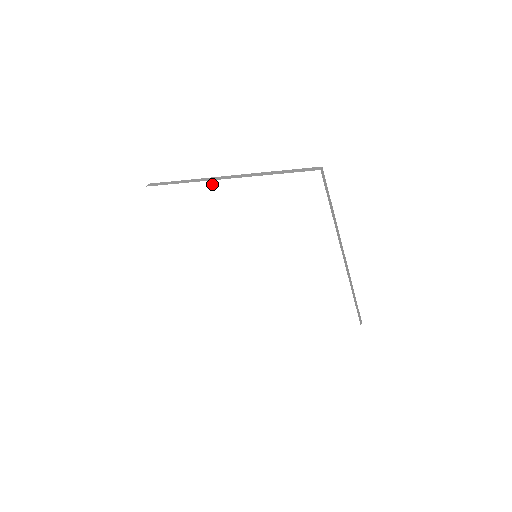
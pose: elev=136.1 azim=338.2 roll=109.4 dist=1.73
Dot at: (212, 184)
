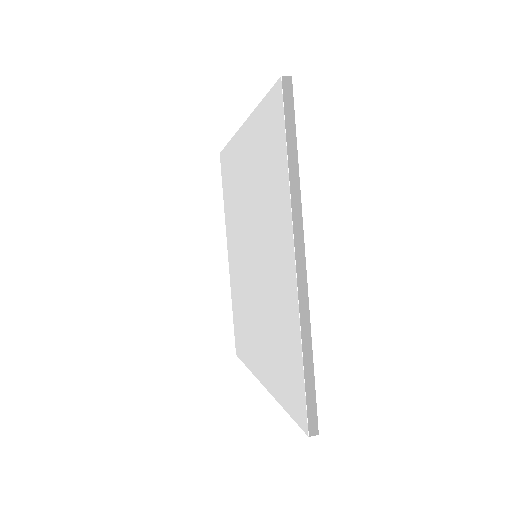
Dot at: (238, 136)
